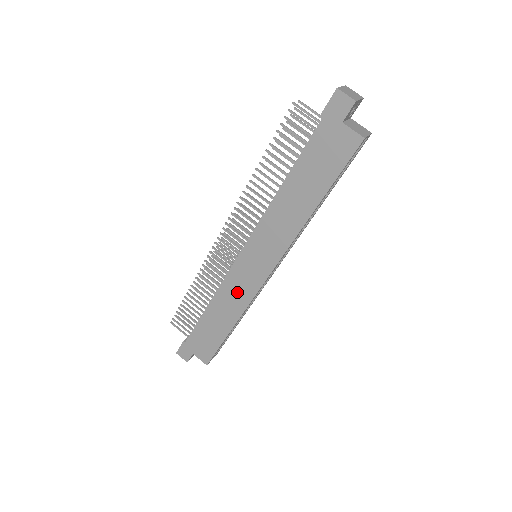
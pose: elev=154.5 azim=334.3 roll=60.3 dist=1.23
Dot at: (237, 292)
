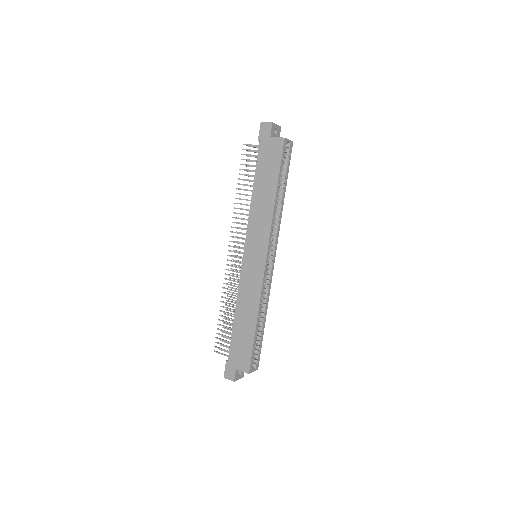
Dot at: (250, 287)
